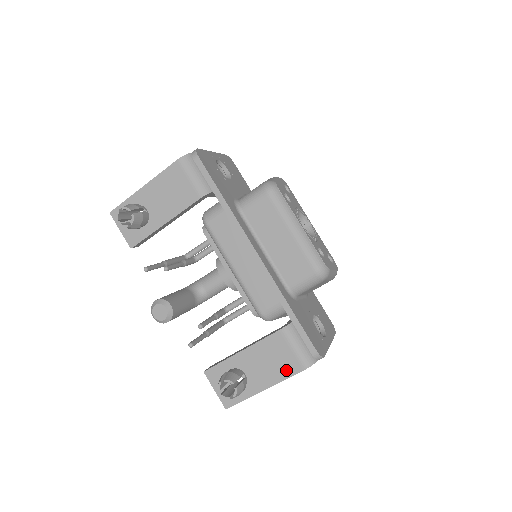
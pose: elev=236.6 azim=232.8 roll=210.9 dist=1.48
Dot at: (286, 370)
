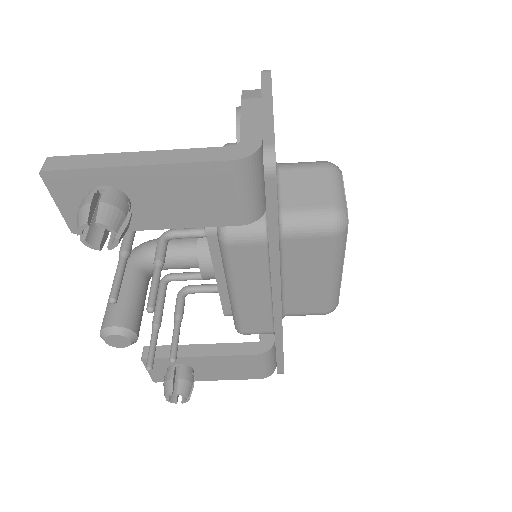
Dot at: (242, 376)
